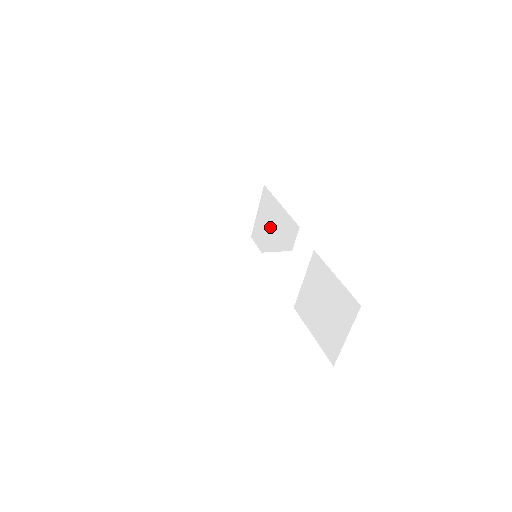
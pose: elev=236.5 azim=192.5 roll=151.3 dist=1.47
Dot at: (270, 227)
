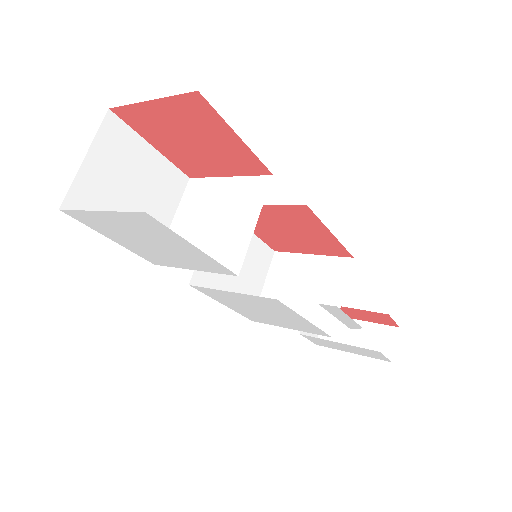
Dot at: occluded
